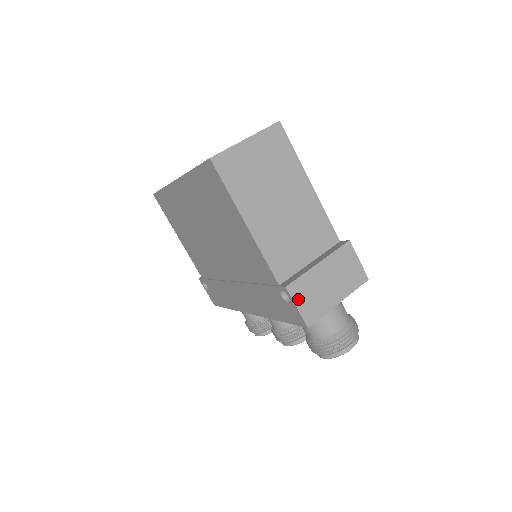
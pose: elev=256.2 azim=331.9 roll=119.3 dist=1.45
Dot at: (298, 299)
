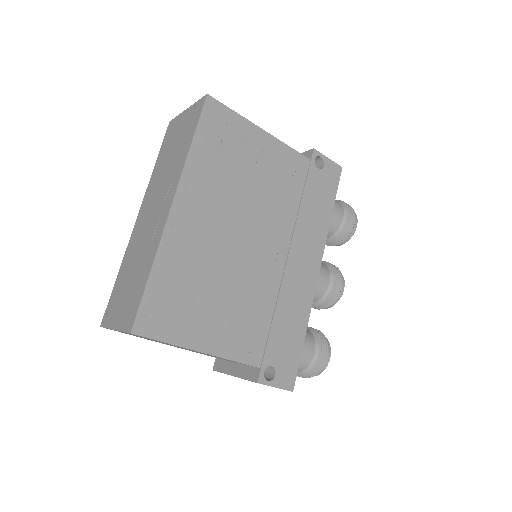
Dot at: occluded
